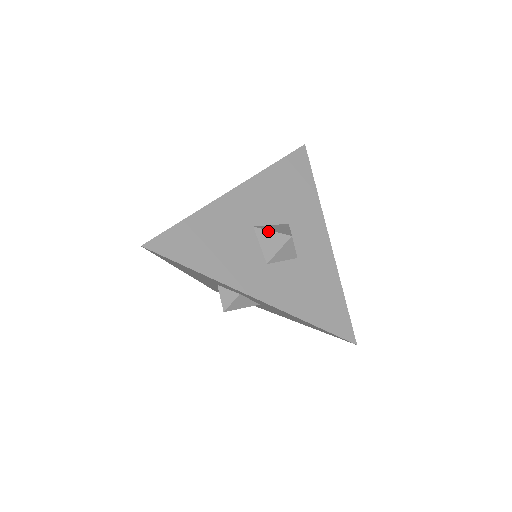
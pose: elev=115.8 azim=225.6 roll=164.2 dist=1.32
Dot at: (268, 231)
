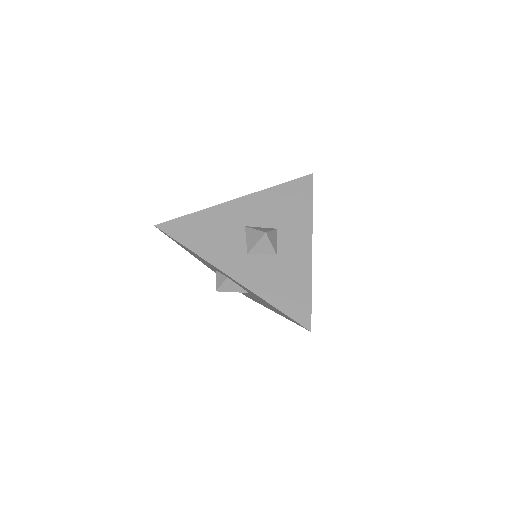
Dot at: (253, 229)
